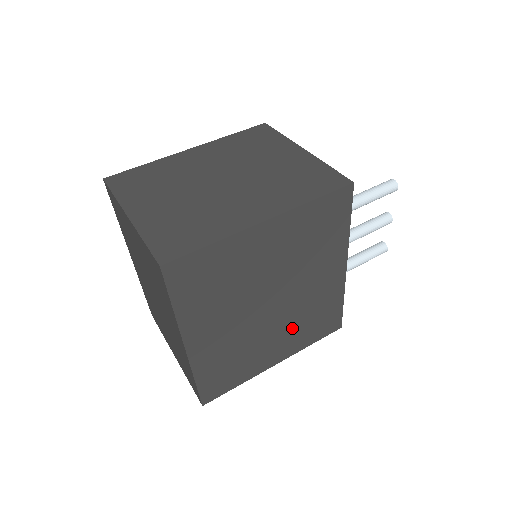
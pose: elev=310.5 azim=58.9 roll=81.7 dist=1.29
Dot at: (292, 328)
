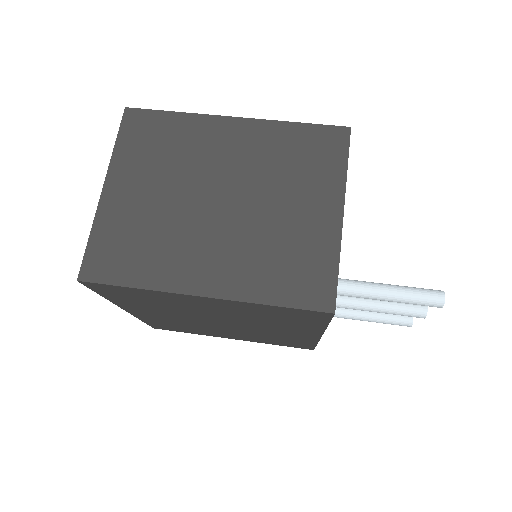
Dot at: (249, 335)
